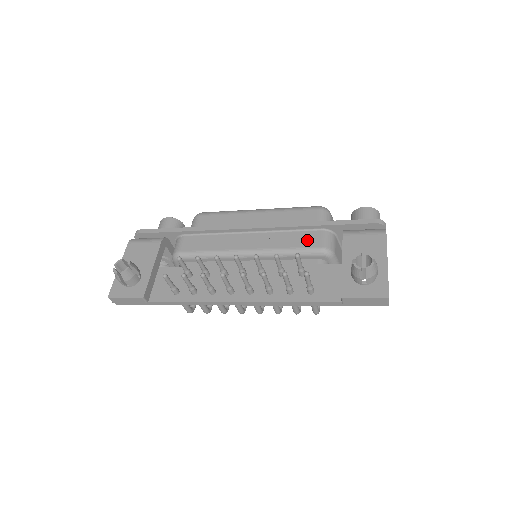
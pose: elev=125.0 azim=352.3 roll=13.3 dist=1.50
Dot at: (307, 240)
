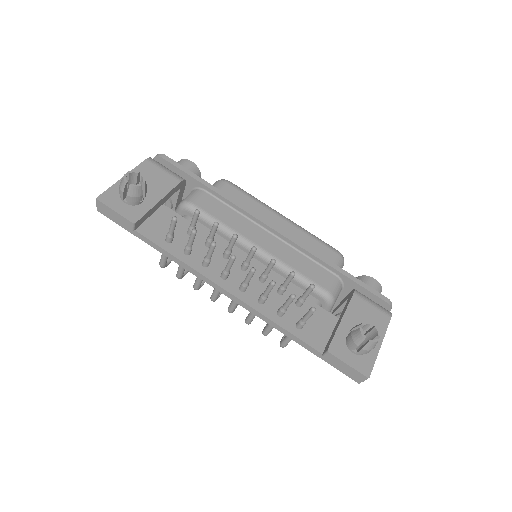
Dot at: (319, 276)
